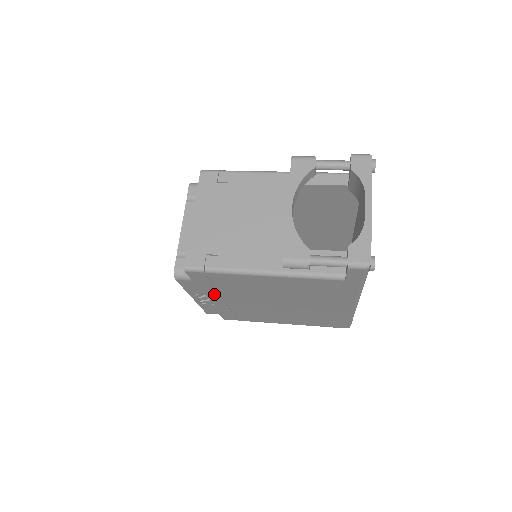
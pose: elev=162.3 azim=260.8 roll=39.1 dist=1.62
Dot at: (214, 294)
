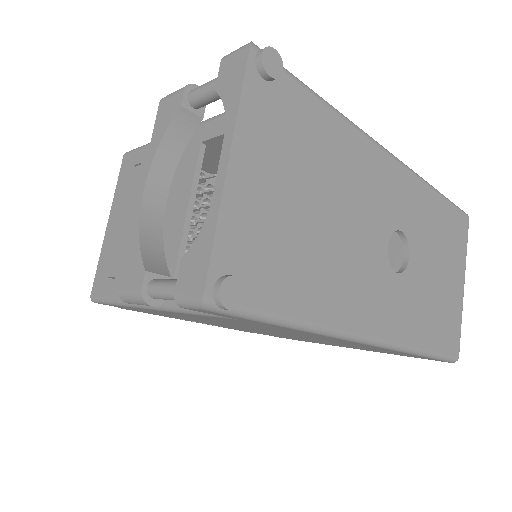
Dot at: (191, 320)
